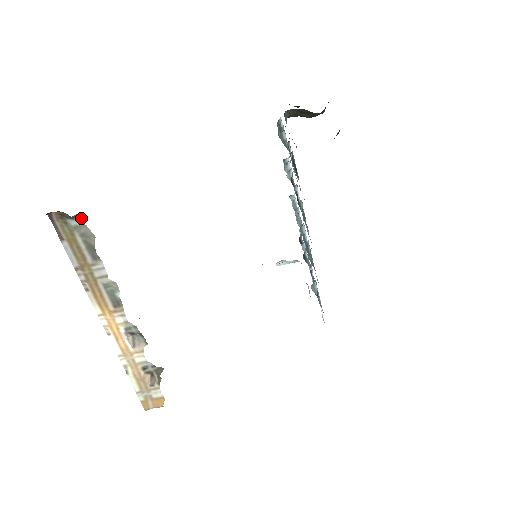
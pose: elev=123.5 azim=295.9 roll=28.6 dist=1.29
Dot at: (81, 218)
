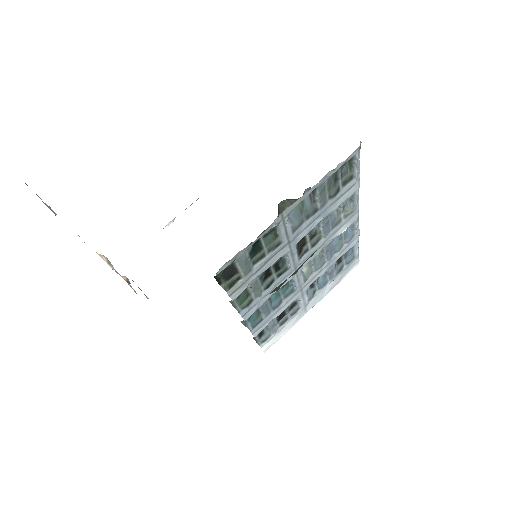
Dot at: occluded
